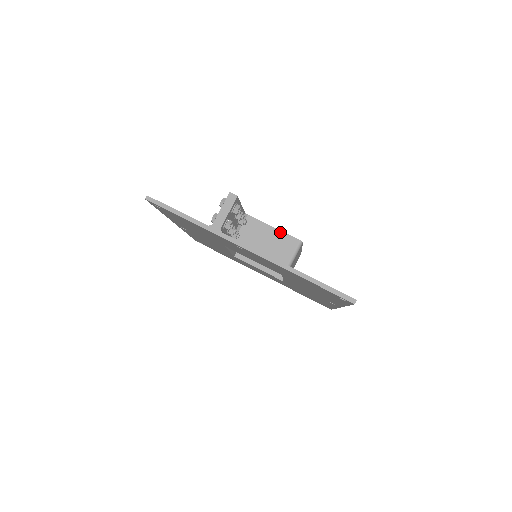
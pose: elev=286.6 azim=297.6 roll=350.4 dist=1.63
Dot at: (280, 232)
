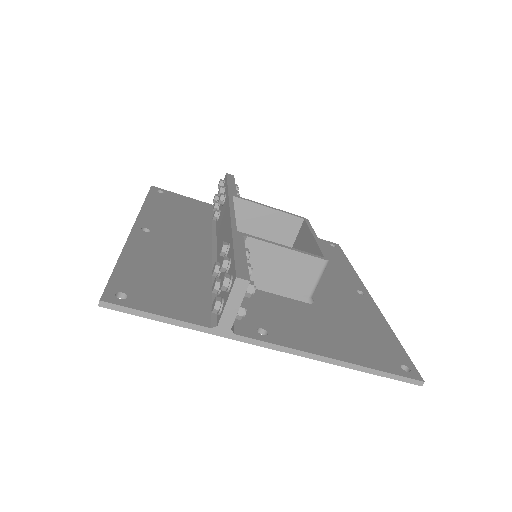
Dot at: (297, 254)
